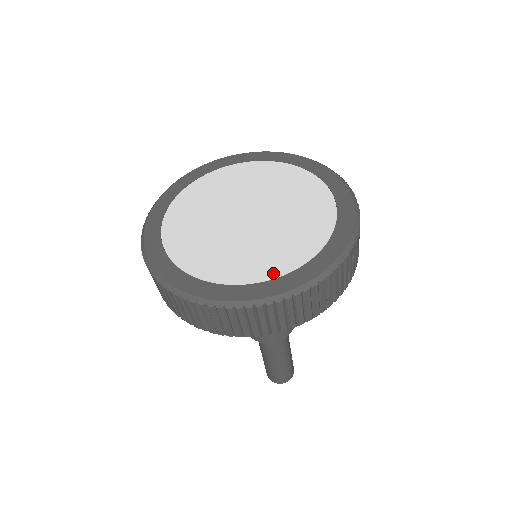
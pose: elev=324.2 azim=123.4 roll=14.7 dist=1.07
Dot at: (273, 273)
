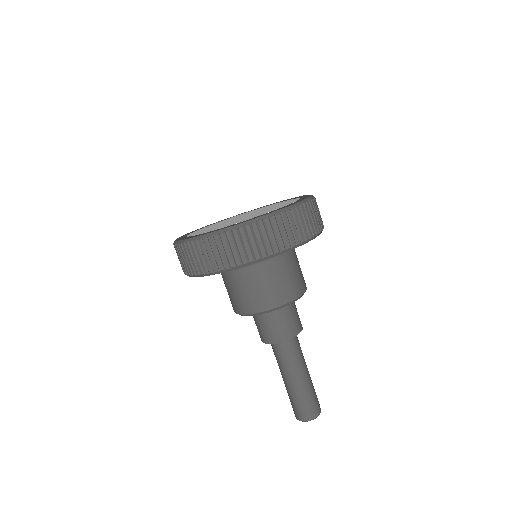
Dot at: (209, 231)
